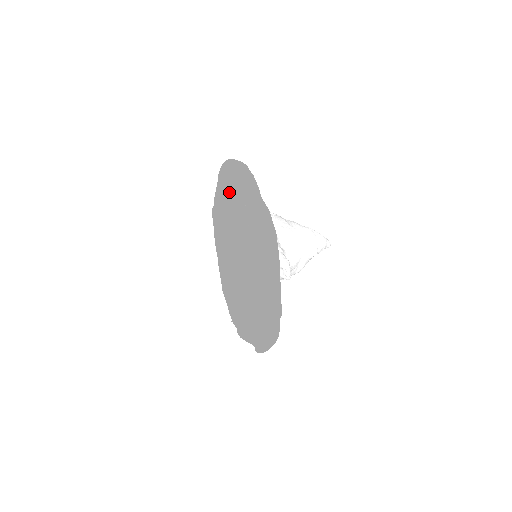
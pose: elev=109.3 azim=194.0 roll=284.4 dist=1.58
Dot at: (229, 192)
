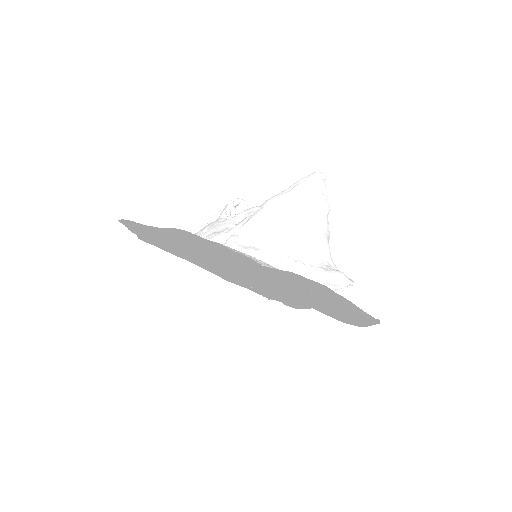
Dot at: occluded
